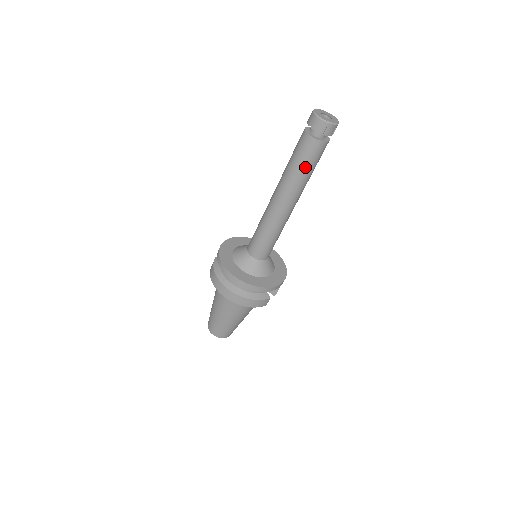
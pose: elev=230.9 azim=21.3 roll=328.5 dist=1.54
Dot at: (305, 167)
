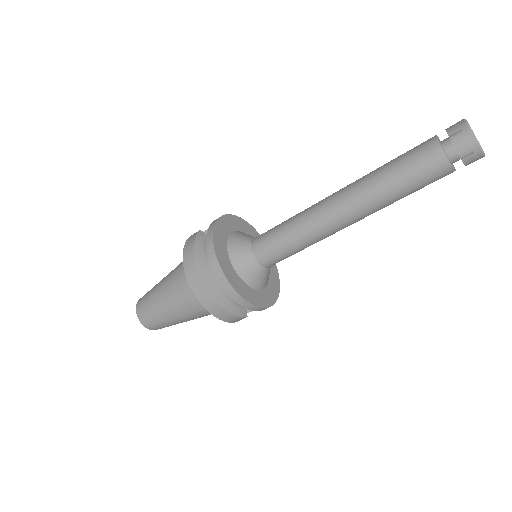
Dot at: (406, 186)
